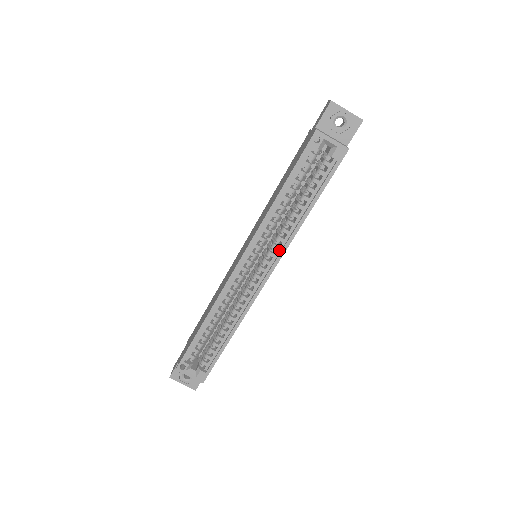
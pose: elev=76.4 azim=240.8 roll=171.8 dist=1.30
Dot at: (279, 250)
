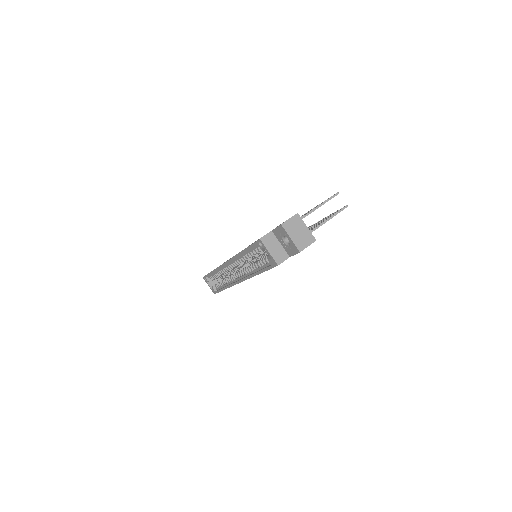
Dot at: (246, 275)
